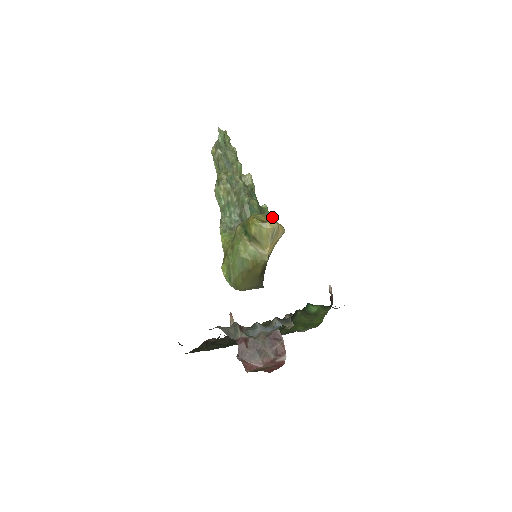
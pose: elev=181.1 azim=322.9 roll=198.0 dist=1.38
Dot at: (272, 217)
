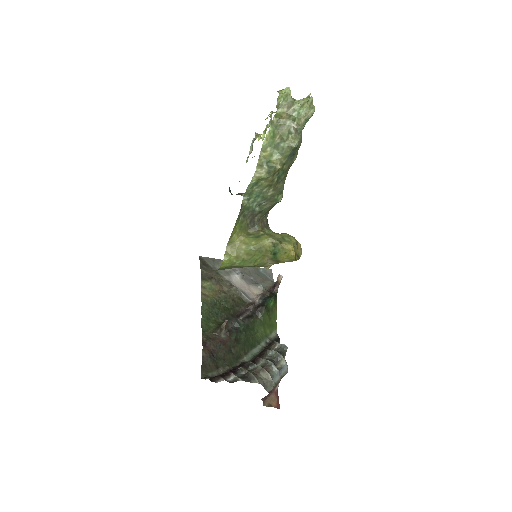
Dot at: occluded
